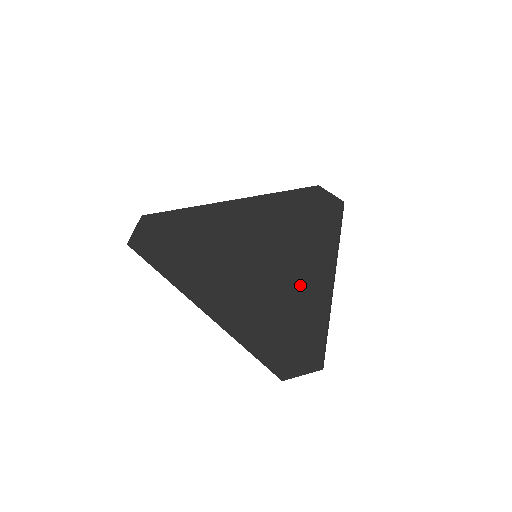
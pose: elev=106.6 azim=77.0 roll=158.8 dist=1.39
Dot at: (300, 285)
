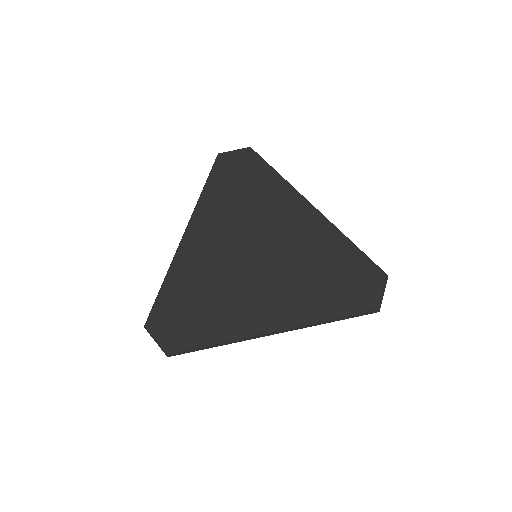
Dot at: (308, 241)
